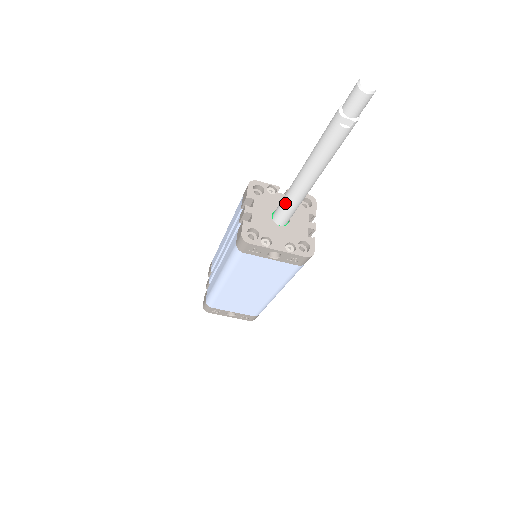
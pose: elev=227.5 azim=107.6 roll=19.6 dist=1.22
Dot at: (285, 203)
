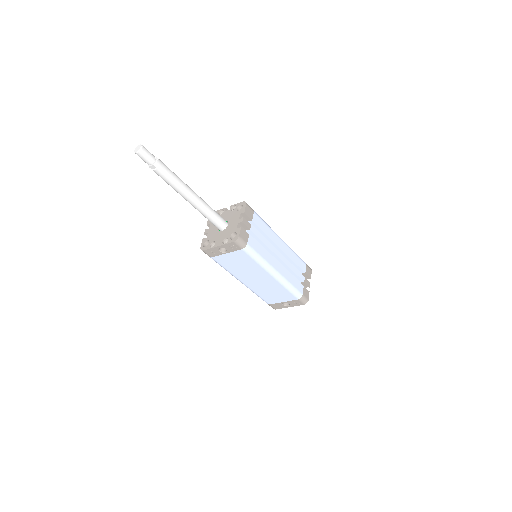
Dot at: (205, 217)
